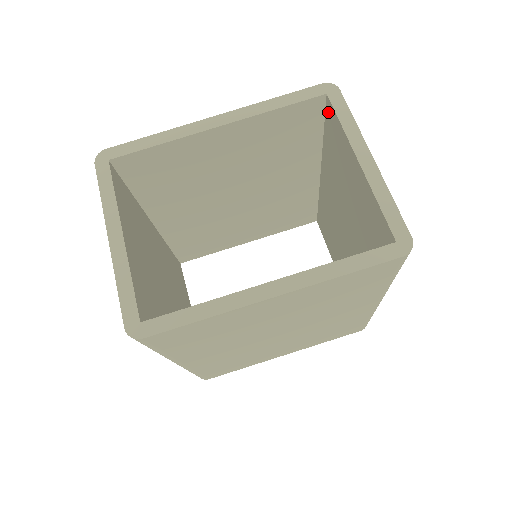
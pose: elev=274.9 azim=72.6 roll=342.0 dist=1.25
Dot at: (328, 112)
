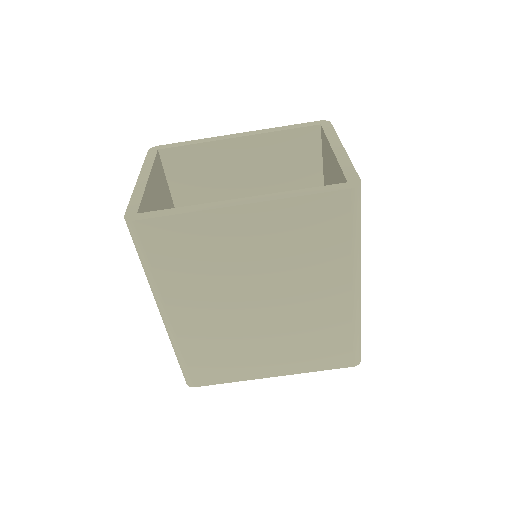
Dot at: (322, 139)
